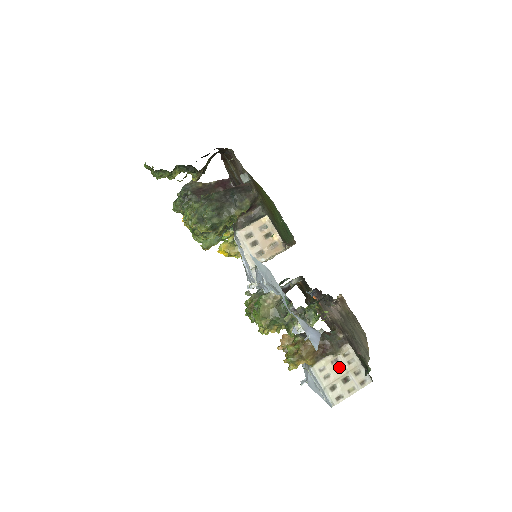
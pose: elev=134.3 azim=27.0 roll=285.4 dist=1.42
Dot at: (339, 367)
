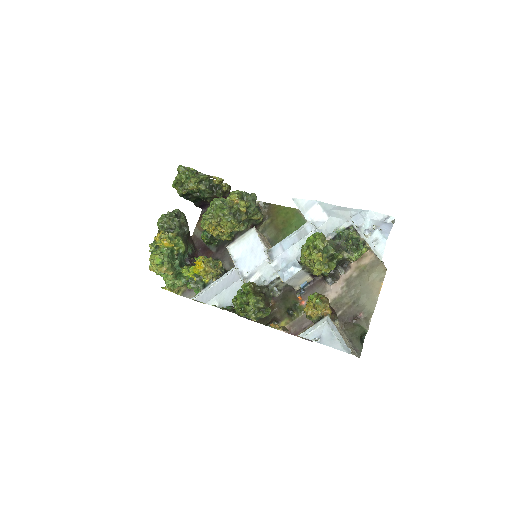
Dot at: (341, 333)
